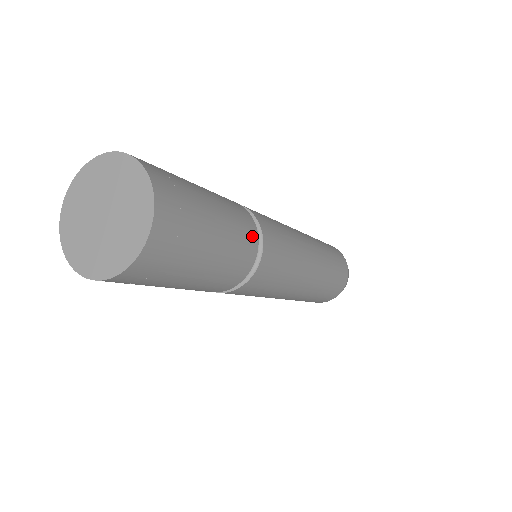
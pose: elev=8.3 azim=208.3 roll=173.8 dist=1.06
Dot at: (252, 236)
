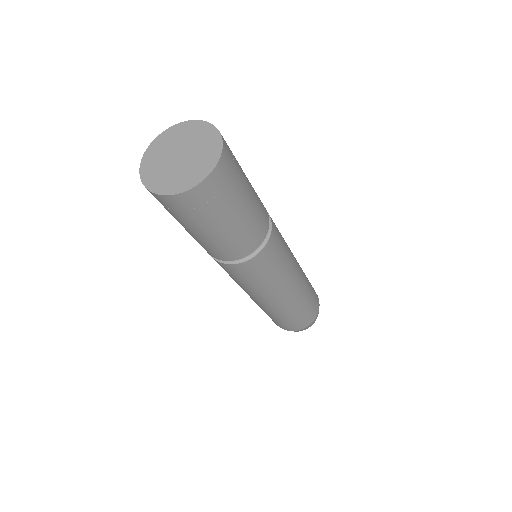
Dot at: occluded
